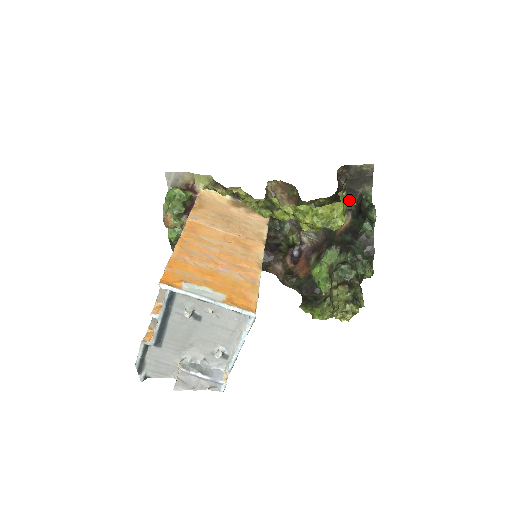
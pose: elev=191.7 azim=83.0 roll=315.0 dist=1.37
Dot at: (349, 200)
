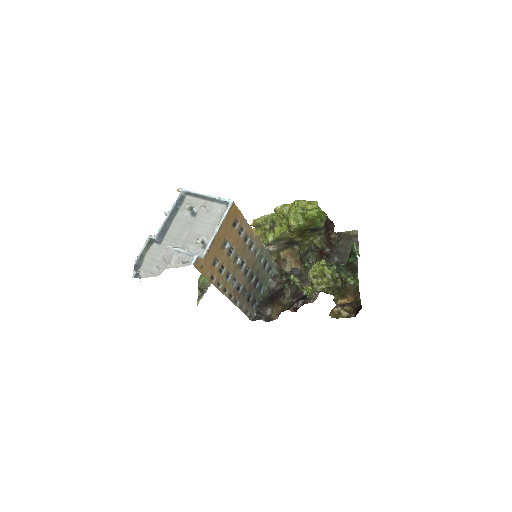
Dot at: (342, 259)
